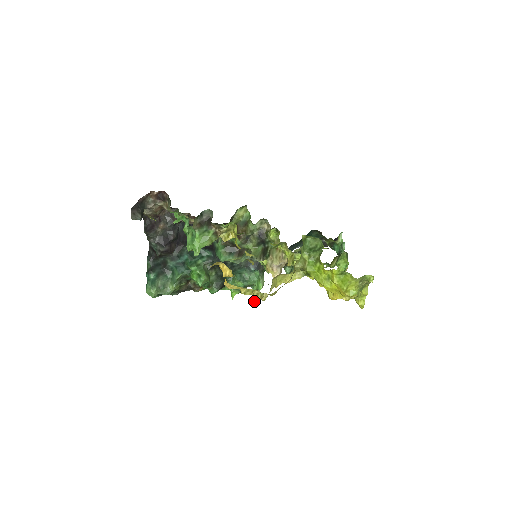
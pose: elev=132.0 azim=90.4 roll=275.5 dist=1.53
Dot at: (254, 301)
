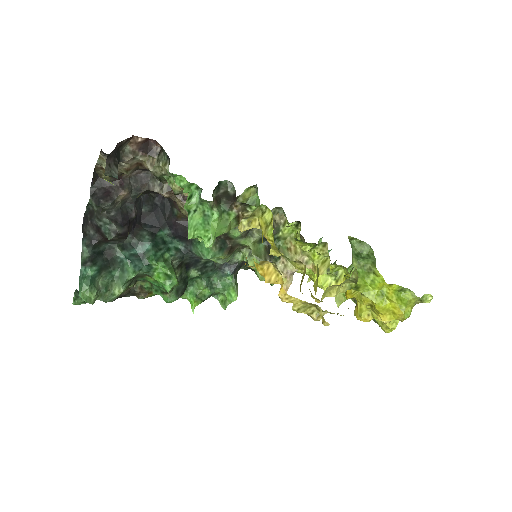
Dot at: occluded
